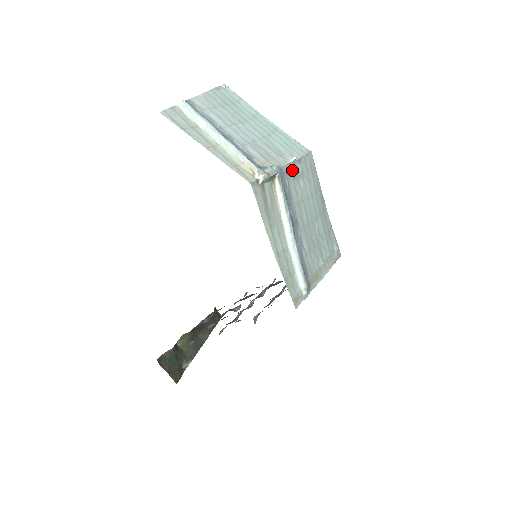
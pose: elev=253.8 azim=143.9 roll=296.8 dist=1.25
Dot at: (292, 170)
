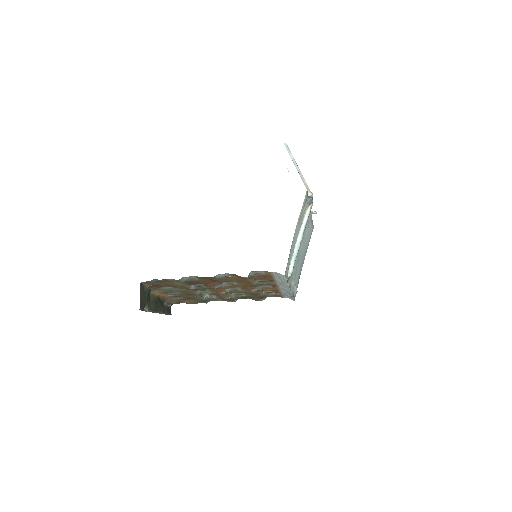
Dot at: (310, 218)
